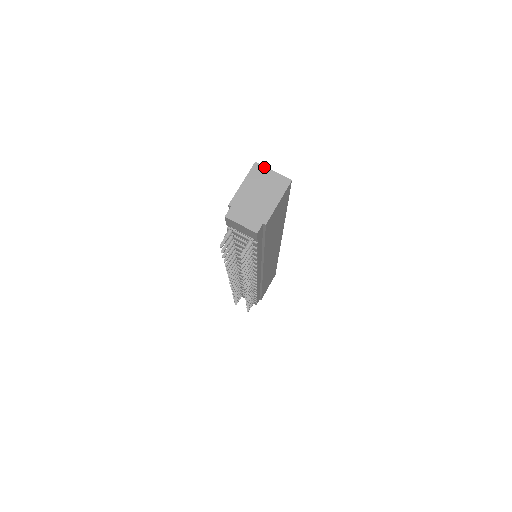
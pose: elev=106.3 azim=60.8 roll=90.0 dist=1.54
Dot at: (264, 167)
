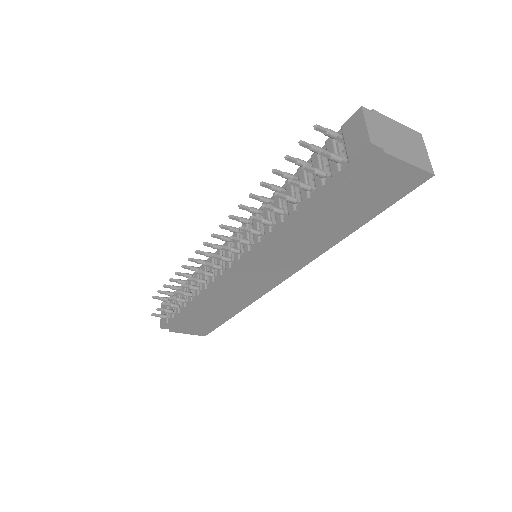
Dot at: (424, 143)
